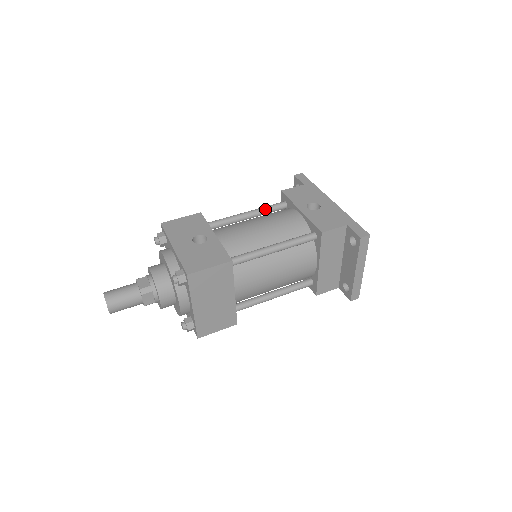
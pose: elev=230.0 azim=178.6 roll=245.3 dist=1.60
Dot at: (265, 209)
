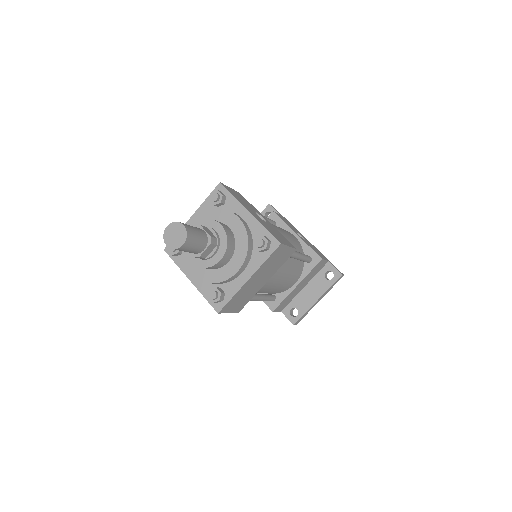
Dot at: (268, 219)
